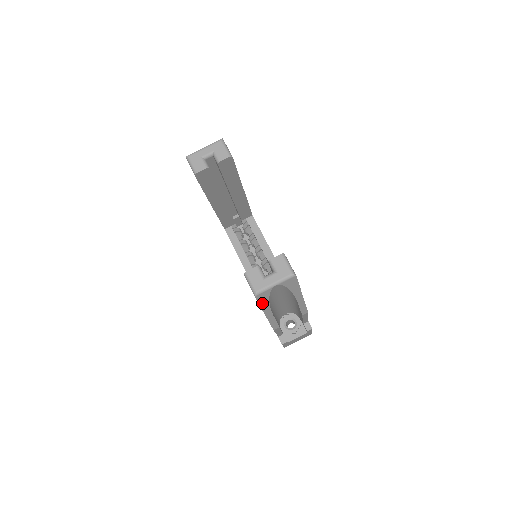
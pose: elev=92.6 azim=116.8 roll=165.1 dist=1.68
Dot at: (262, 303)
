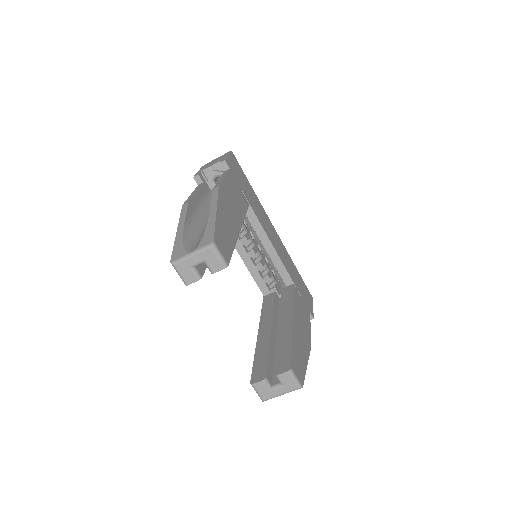
Dot at: occluded
